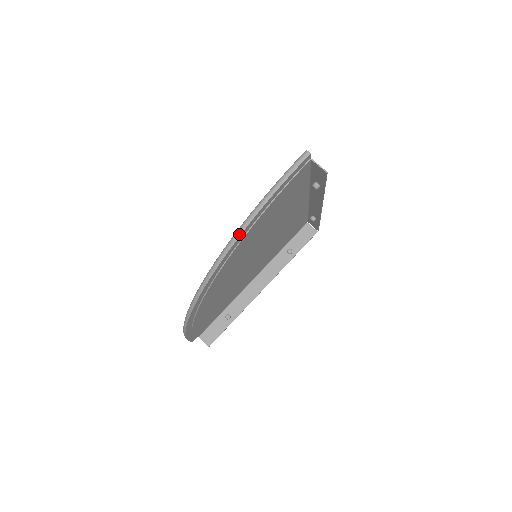
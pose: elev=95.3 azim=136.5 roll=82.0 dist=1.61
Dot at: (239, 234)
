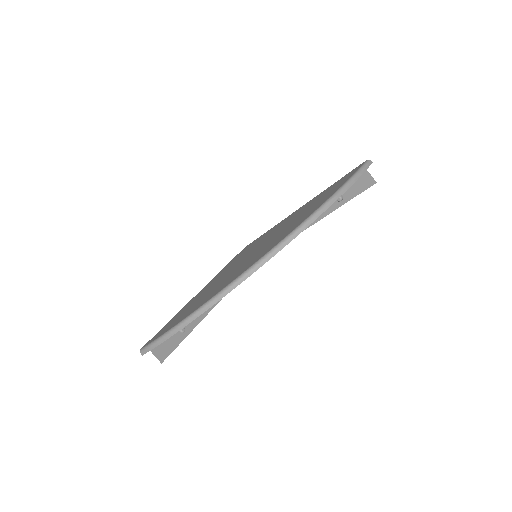
Dot at: (327, 206)
